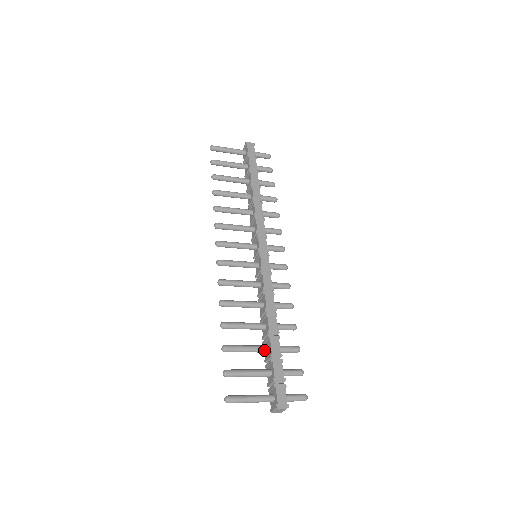
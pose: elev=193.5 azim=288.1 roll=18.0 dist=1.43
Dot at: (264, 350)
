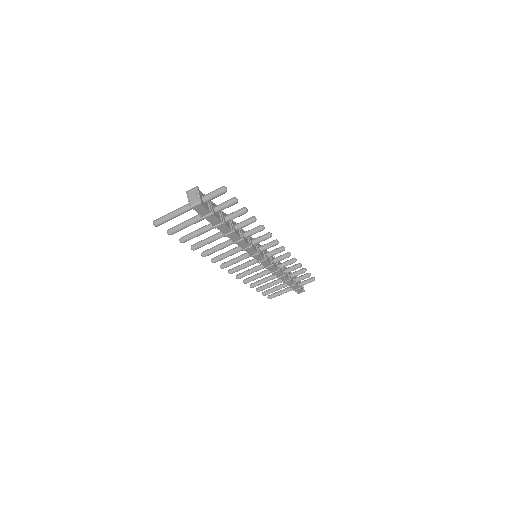
Dot at: occluded
